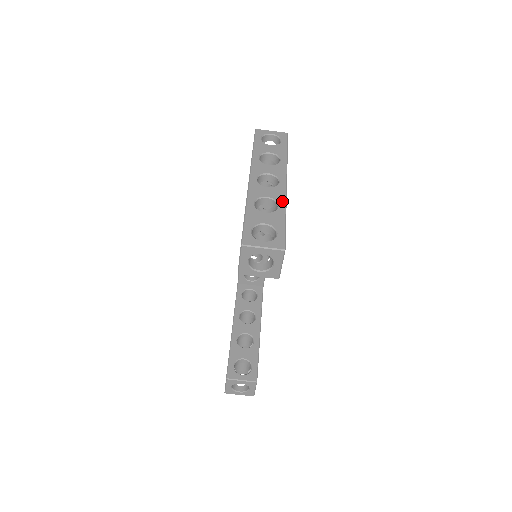
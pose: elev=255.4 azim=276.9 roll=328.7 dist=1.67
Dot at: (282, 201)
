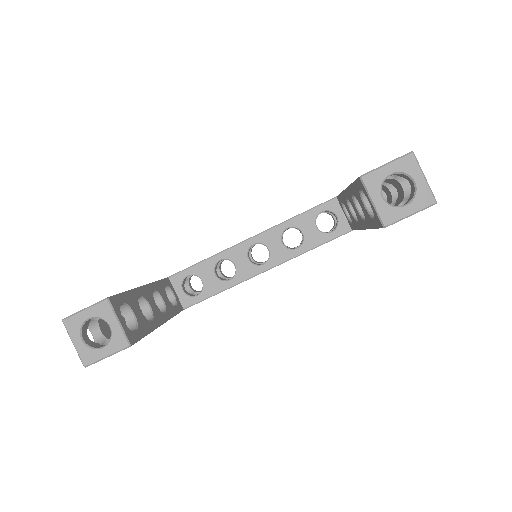
Dot at: occluded
